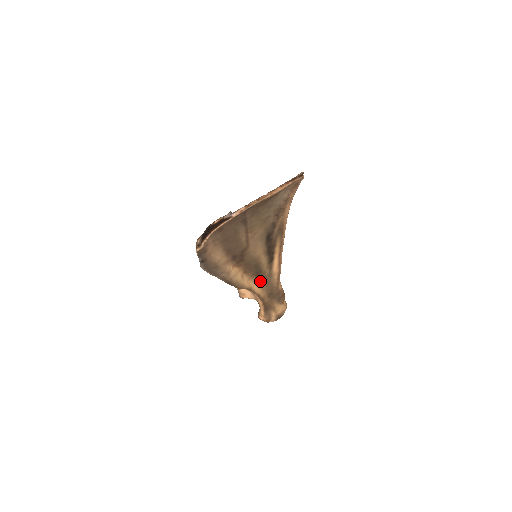
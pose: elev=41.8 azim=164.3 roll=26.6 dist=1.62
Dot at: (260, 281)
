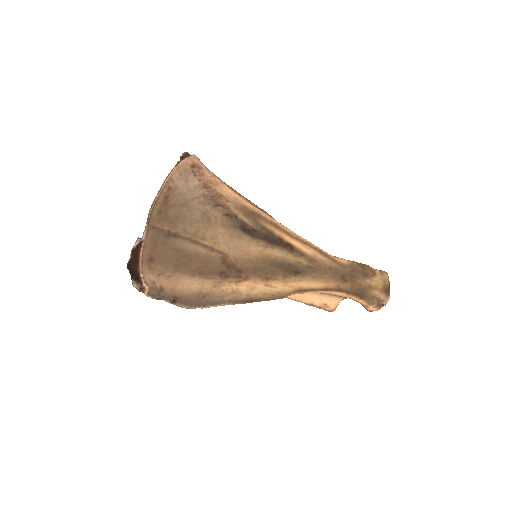
Dot at: (308, 275)
